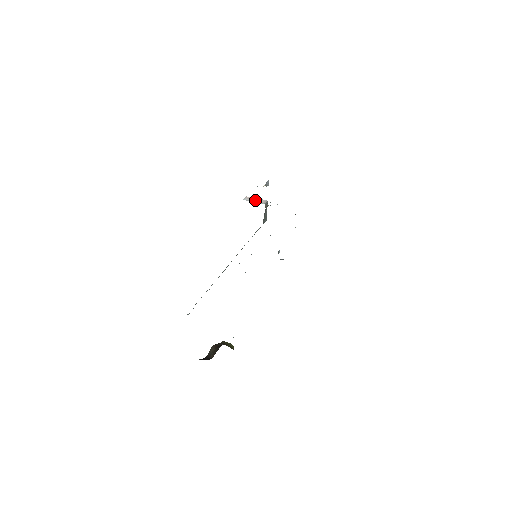
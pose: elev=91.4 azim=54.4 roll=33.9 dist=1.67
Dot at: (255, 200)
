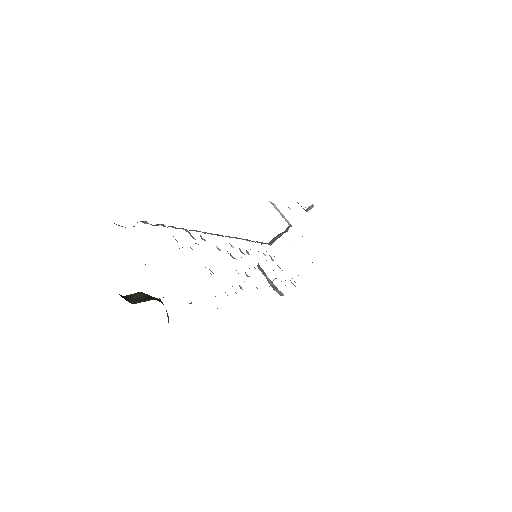
Dot at: (281, 213)
